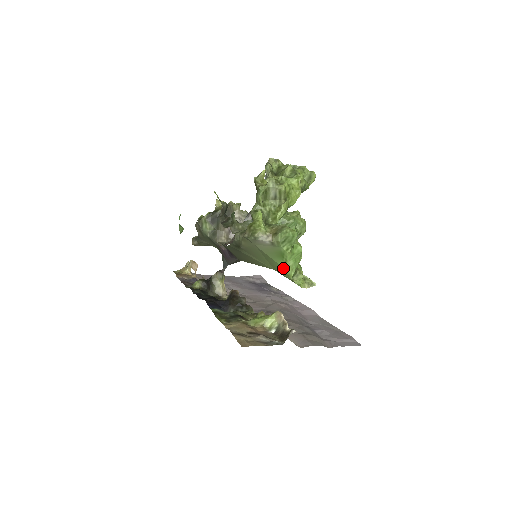
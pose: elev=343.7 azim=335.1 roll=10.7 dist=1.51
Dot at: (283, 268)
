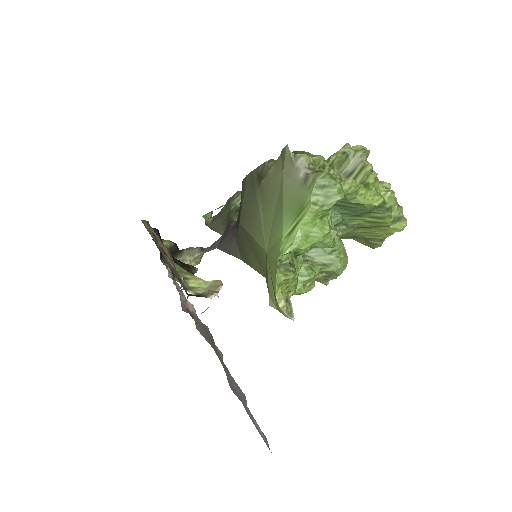
Dot at: (283, 237)
